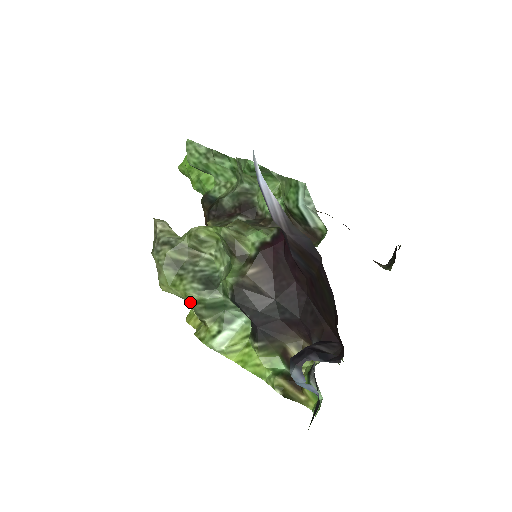
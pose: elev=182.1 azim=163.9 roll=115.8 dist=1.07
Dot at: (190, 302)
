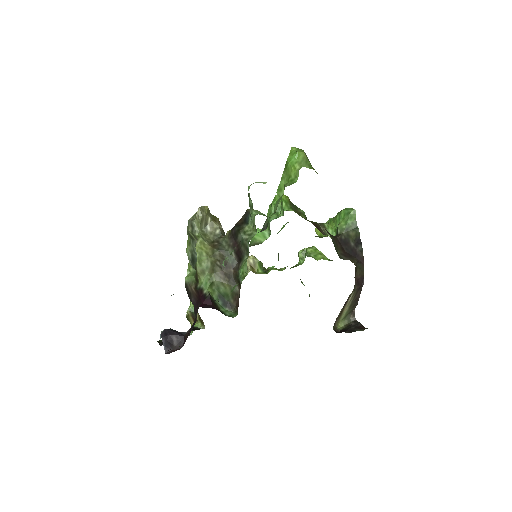
Dot at: occluded
